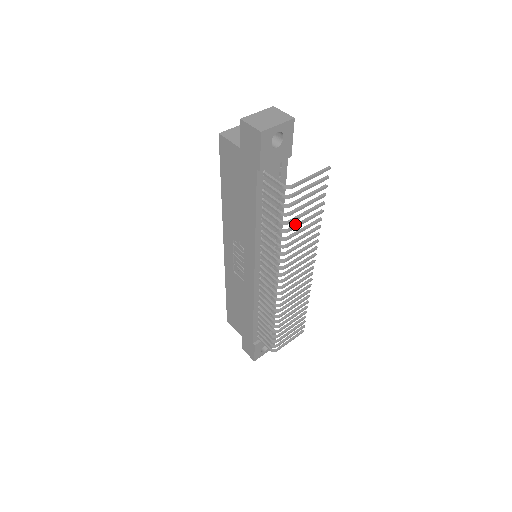
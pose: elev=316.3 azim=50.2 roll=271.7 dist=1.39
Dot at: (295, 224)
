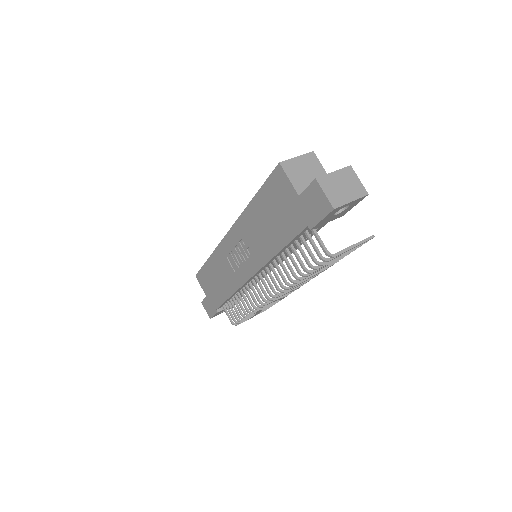
Dot at: occluded
